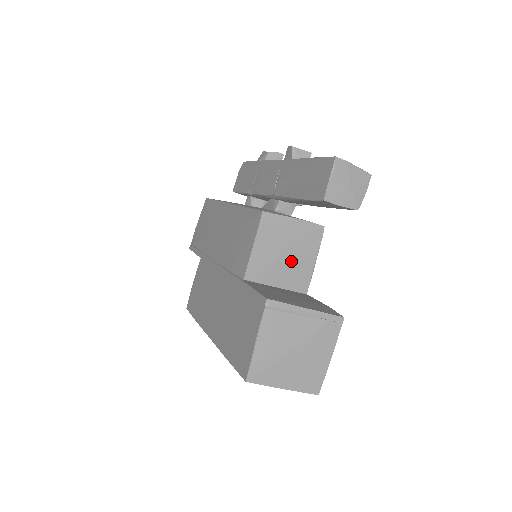
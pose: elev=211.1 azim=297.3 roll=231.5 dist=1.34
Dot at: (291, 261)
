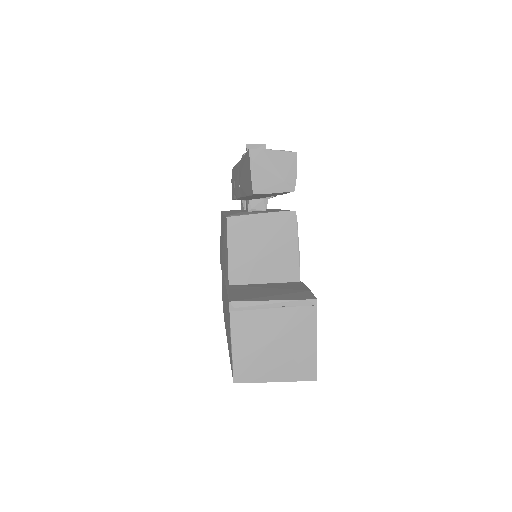
Dot at: (272, 255)
